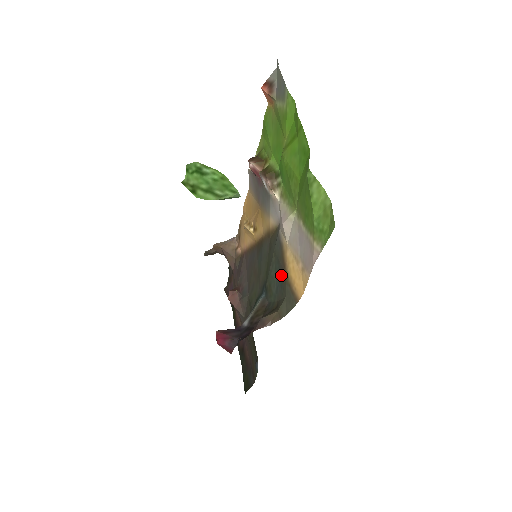
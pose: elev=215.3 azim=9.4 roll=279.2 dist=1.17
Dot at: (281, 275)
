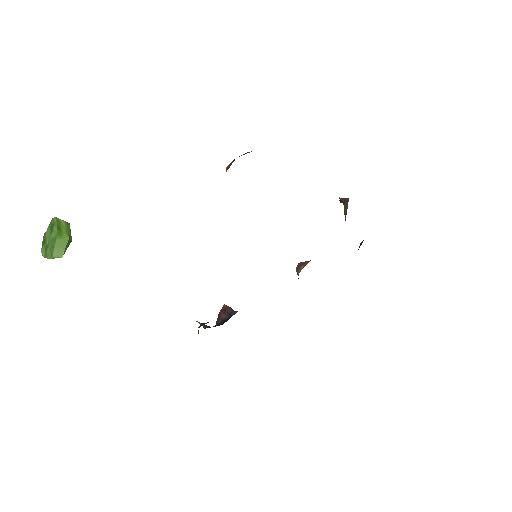
Dot at: occluded
